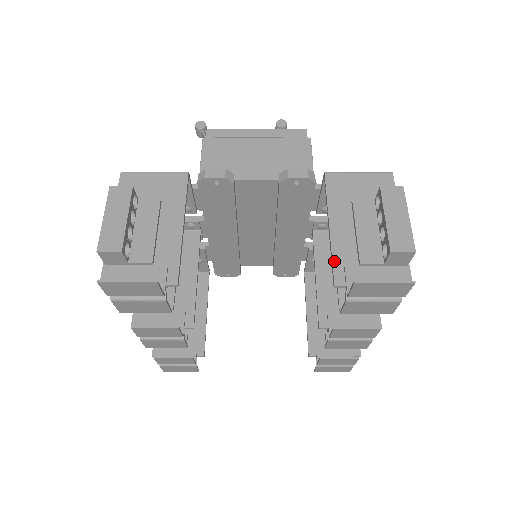
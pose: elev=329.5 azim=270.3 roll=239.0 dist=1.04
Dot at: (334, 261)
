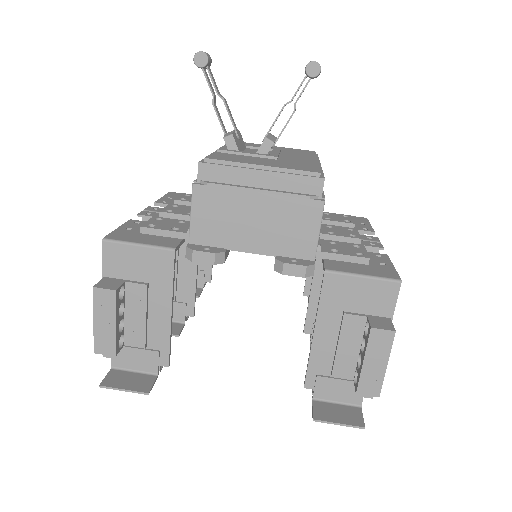
Dot at: (309, 368)
